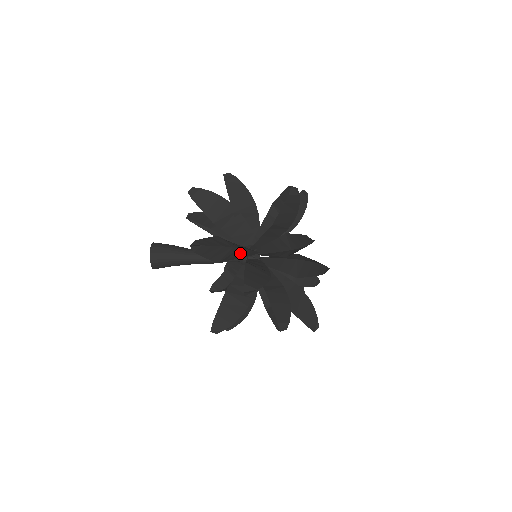
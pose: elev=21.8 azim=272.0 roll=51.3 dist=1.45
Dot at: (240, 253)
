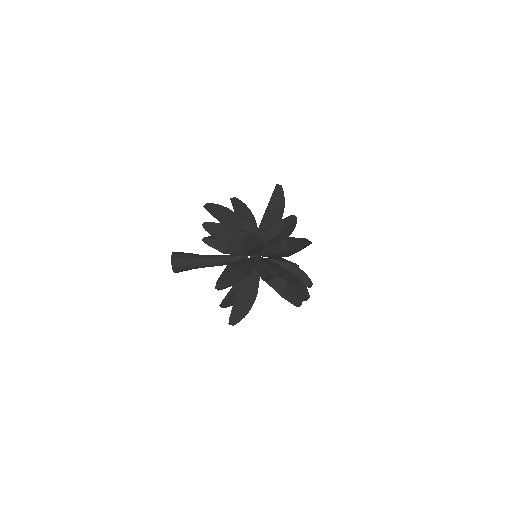
Dot at: occluded
